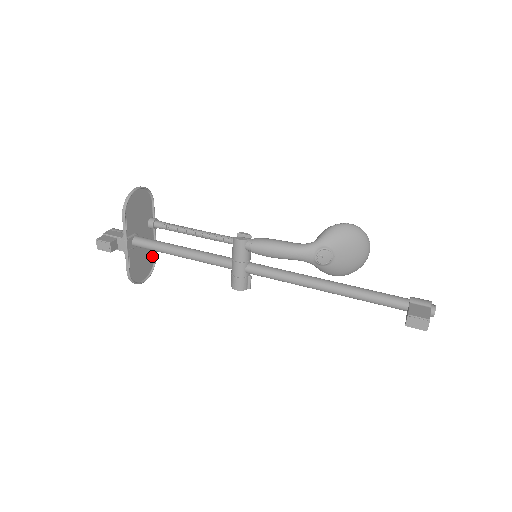
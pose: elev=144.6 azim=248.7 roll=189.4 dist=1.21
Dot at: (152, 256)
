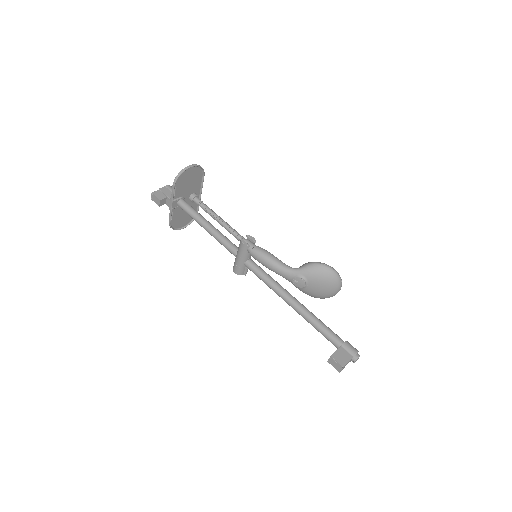
Dot at: occluded
